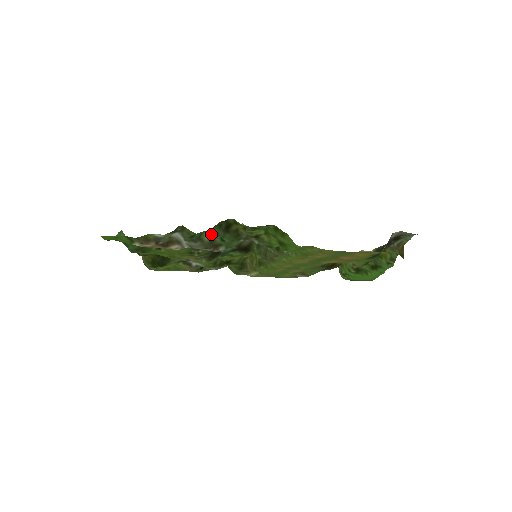
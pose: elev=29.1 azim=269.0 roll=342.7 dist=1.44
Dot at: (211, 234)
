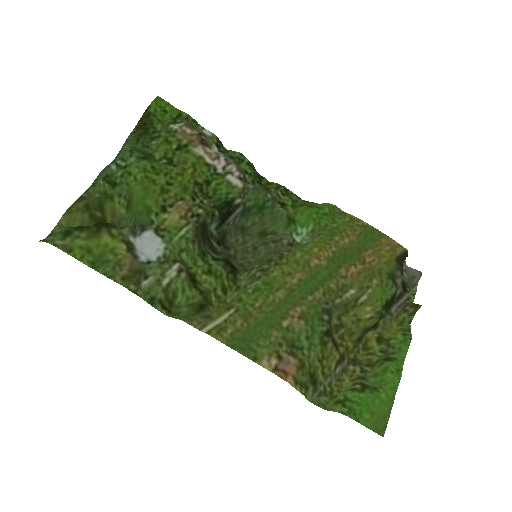
Dot at: (247, 171)
